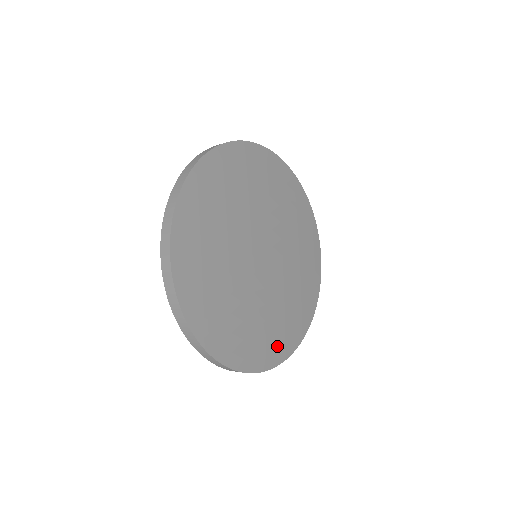
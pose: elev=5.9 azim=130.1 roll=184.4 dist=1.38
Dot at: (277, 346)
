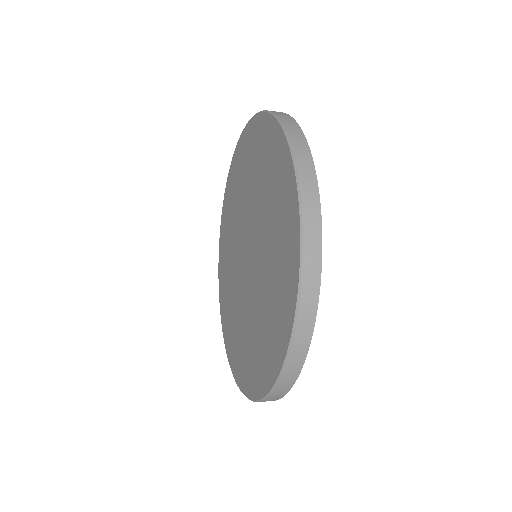
Dot at: occluded
